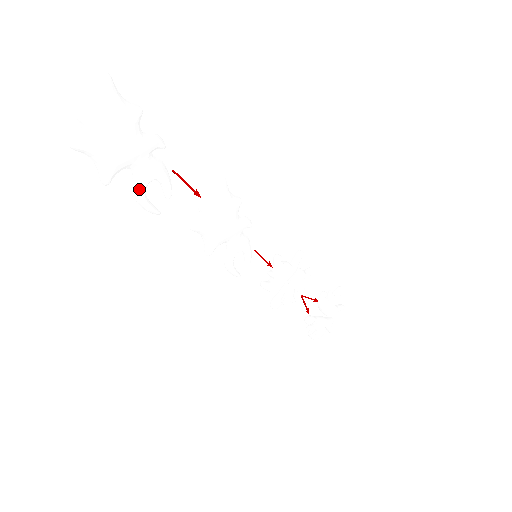
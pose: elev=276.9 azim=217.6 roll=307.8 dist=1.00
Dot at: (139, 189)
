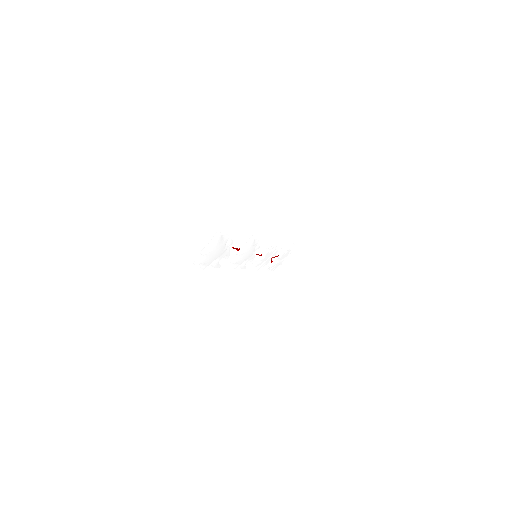
Dot at: (216, 264)
